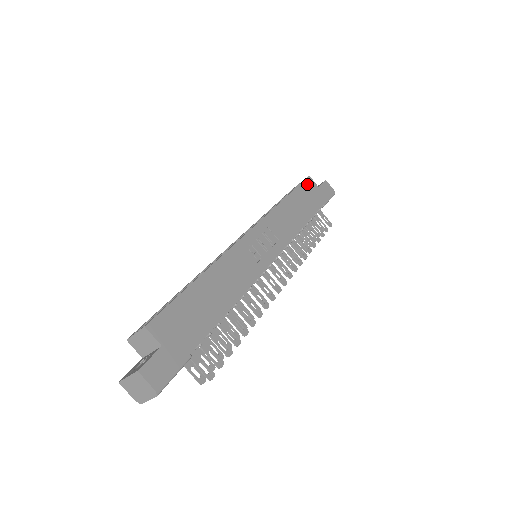
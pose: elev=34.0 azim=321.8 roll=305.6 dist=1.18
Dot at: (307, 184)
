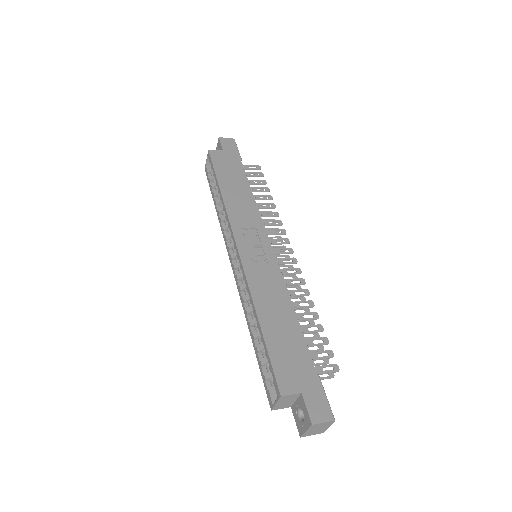
Dot at: (215, 159)
